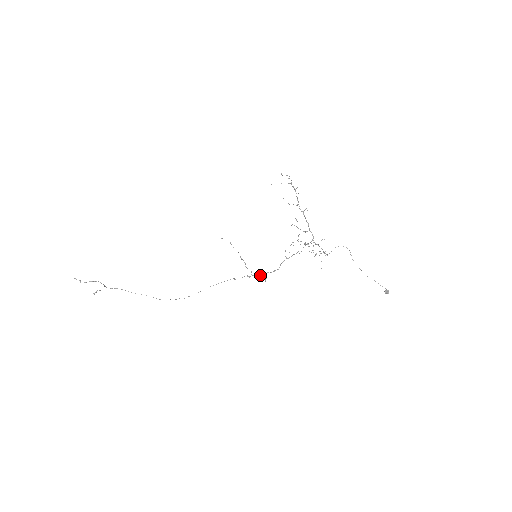
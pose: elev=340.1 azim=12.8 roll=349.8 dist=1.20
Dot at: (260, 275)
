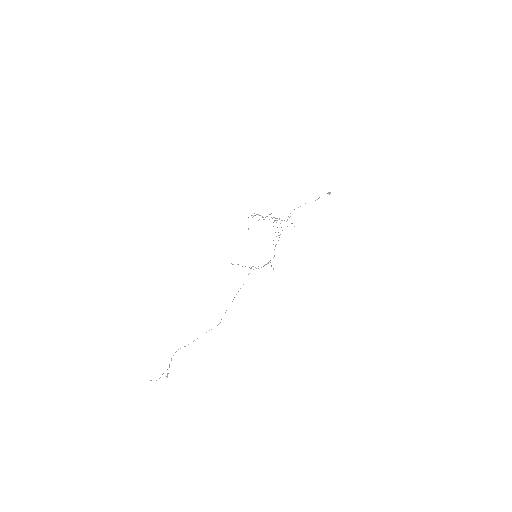
Dot at: (265, 264)
